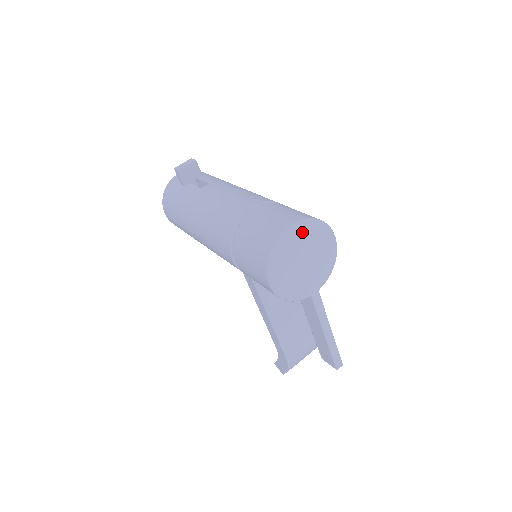
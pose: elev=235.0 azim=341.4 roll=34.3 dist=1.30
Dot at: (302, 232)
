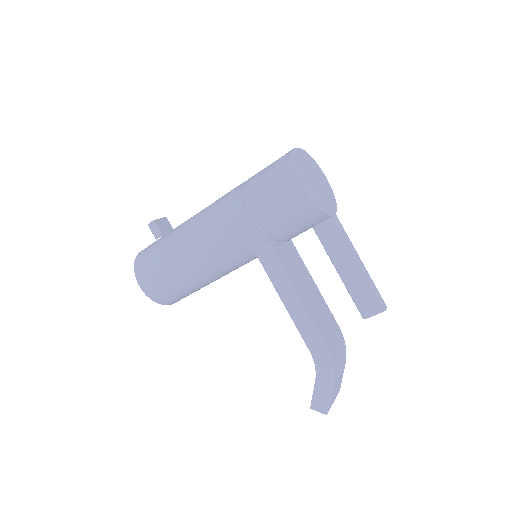
Dot at: (305, 157)
